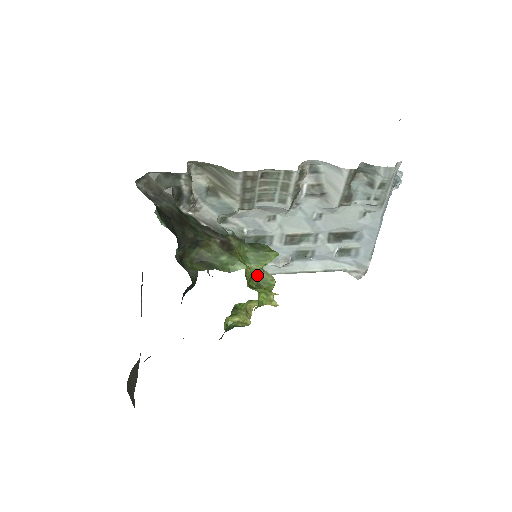
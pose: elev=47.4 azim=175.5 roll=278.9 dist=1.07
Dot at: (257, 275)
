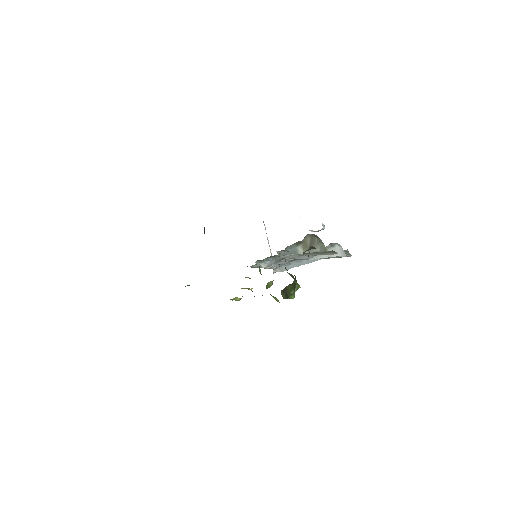
Dot at: (269, 282)
